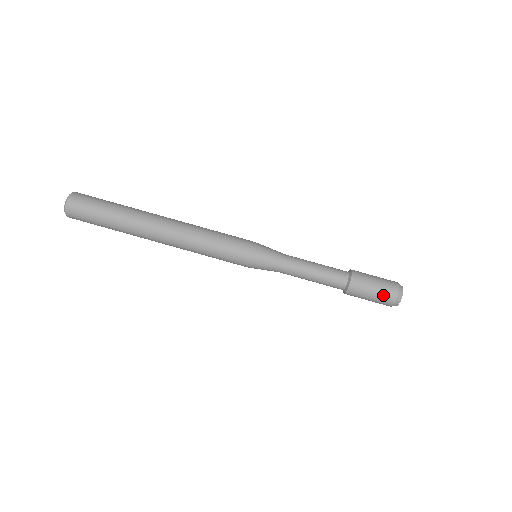
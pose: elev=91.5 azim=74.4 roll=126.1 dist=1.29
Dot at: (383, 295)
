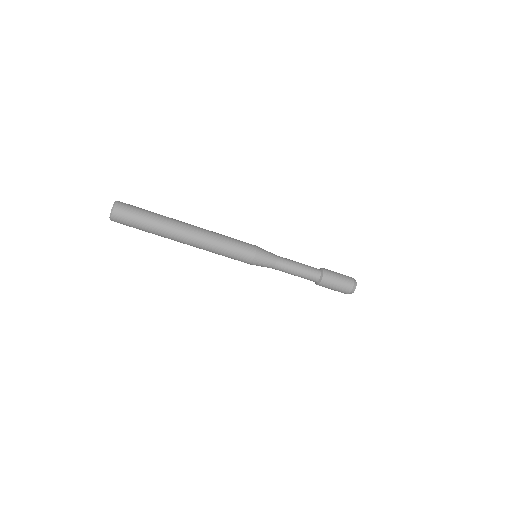
Dot at: (345, 284)
